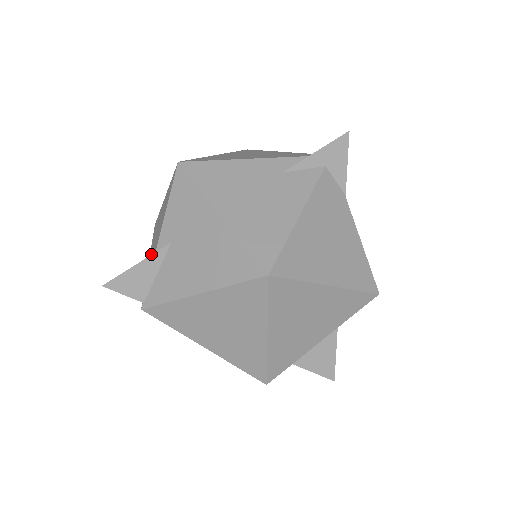
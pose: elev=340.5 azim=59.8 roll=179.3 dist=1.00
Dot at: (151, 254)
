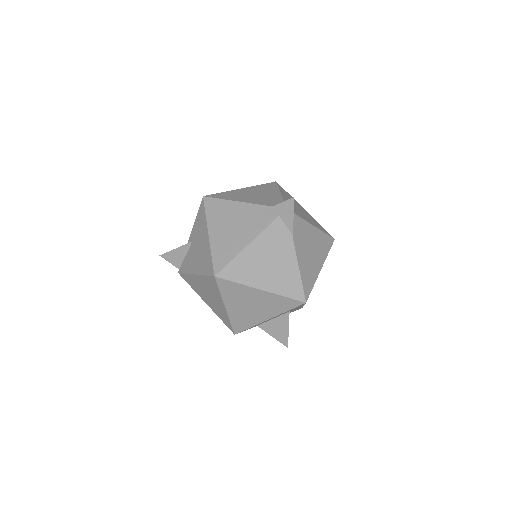
Dot at: occluded
